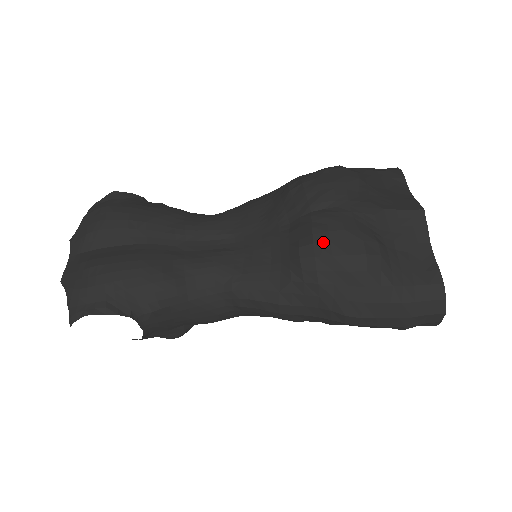
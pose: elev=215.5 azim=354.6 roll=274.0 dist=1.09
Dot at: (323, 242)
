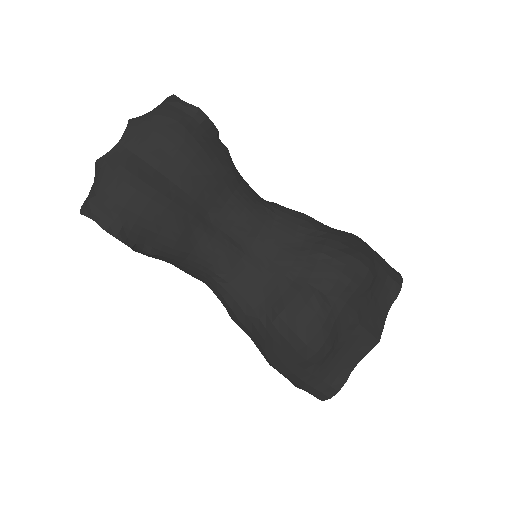
Dot at: (302, 323)
